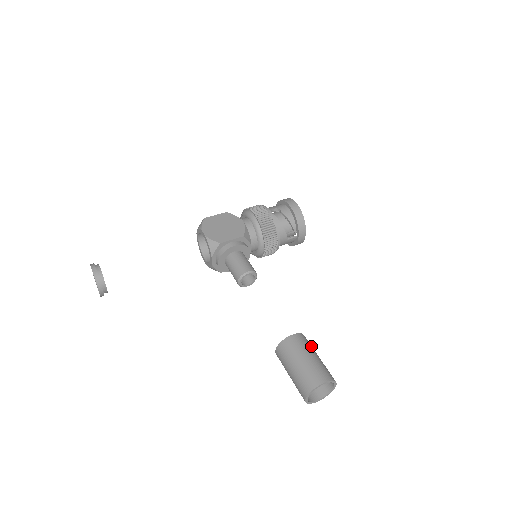
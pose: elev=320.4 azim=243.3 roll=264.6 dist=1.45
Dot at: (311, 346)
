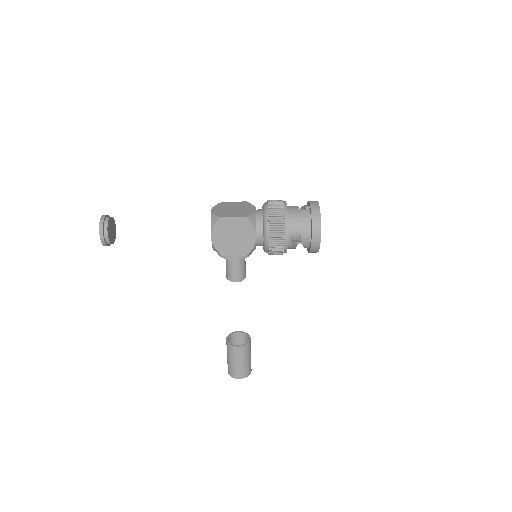
Dot at: (249, 352)
